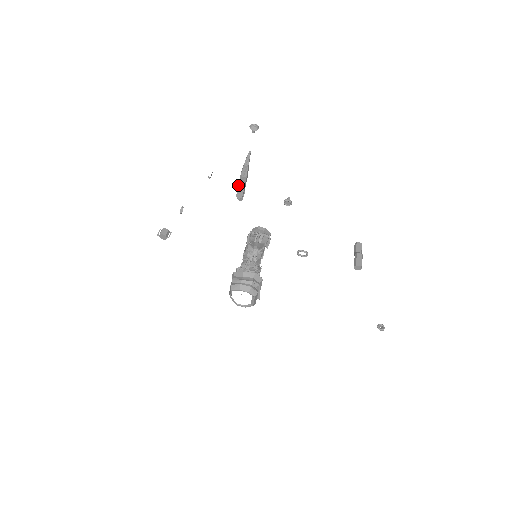
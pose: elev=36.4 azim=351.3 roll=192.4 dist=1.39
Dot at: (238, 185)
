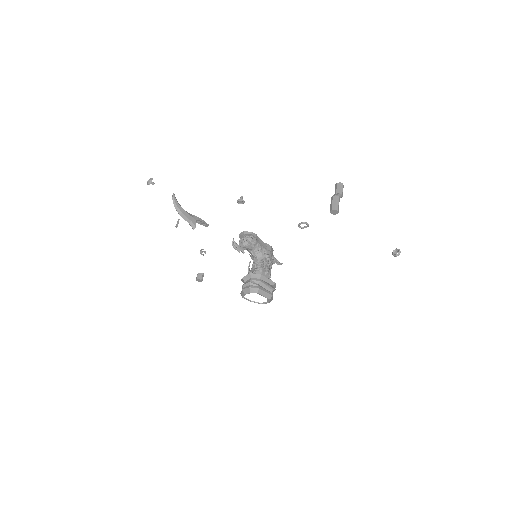
Dot at: occluded
